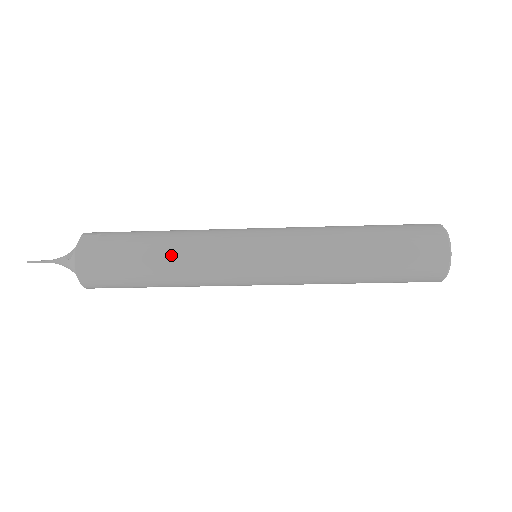
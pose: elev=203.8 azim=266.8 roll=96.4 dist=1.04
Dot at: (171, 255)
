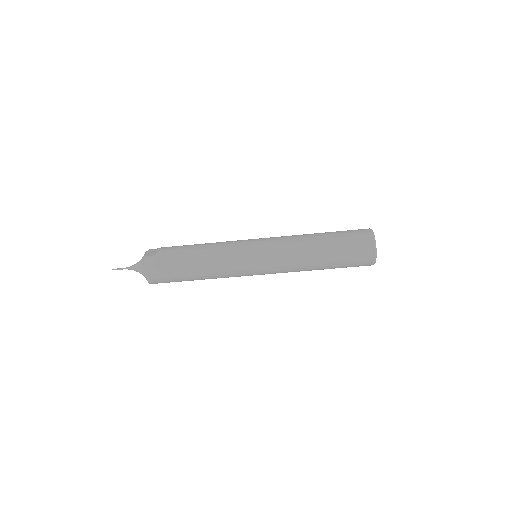
Dot at: (203, 248)
